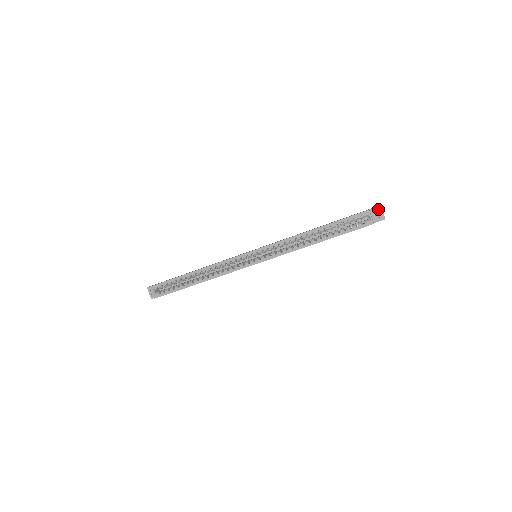
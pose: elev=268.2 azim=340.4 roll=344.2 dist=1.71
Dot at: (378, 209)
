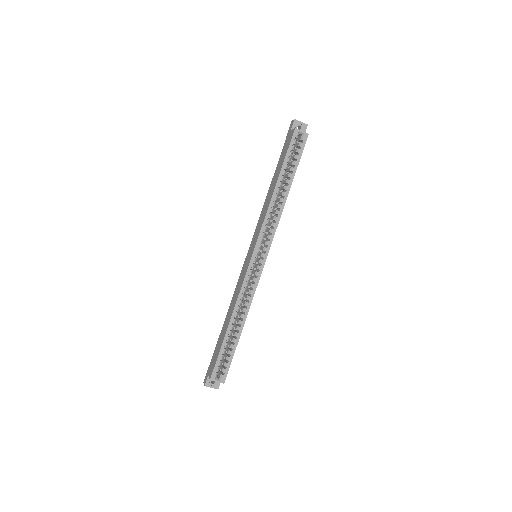
Dot at: (296, 123)
